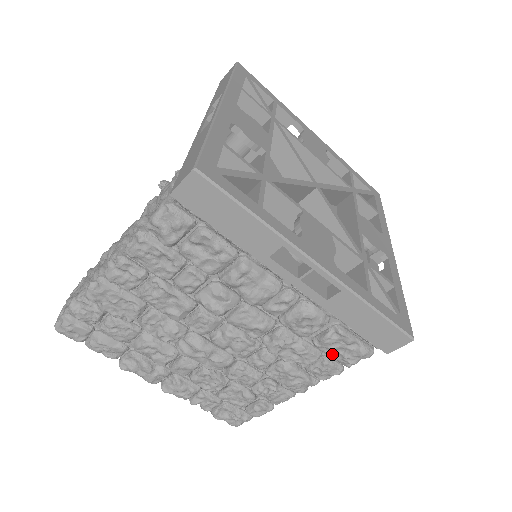
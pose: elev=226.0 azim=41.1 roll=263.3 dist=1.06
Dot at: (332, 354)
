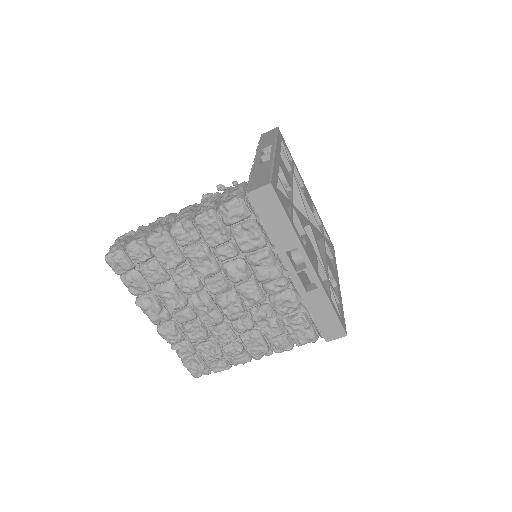
Dot at: (292, 333)
